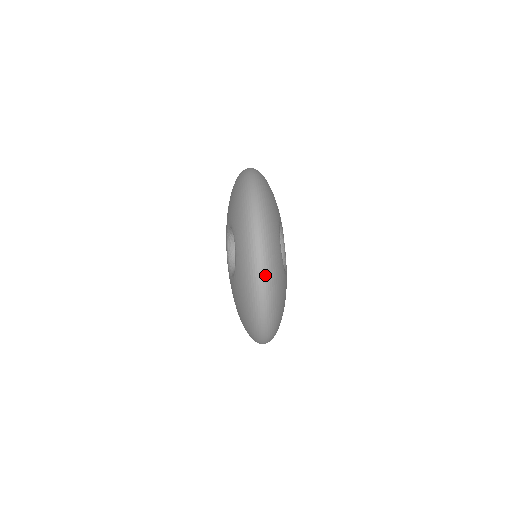
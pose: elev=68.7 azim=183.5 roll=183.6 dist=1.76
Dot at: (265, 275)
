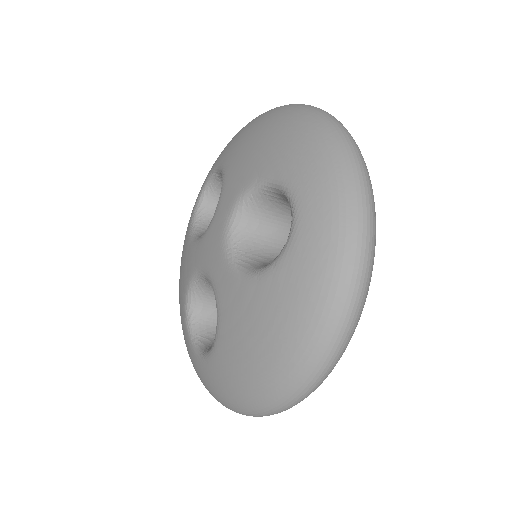
Dot at: (368, 275)
